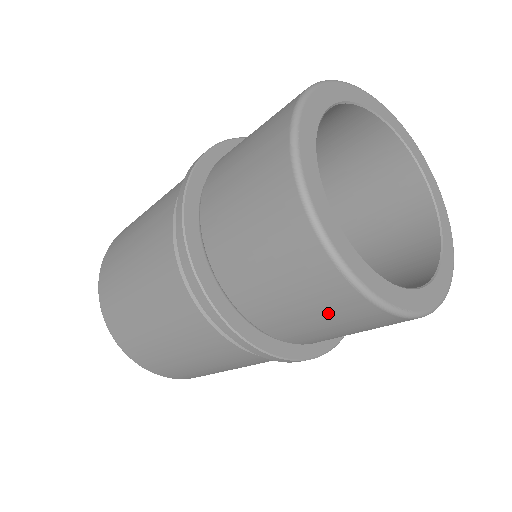
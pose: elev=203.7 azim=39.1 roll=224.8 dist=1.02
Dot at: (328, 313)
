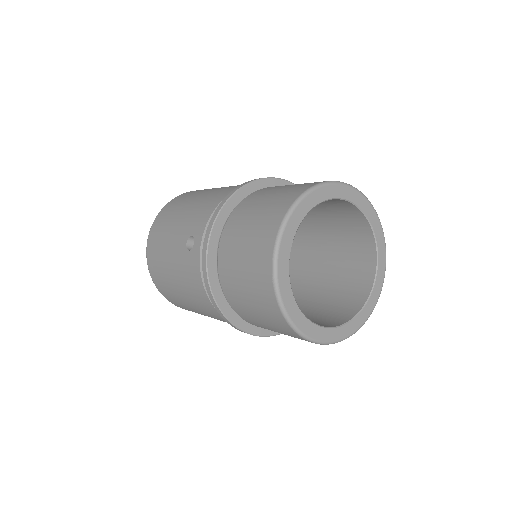
Dot at: occluded
